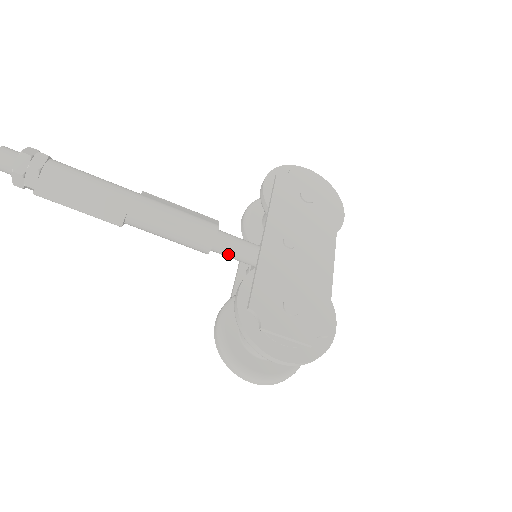
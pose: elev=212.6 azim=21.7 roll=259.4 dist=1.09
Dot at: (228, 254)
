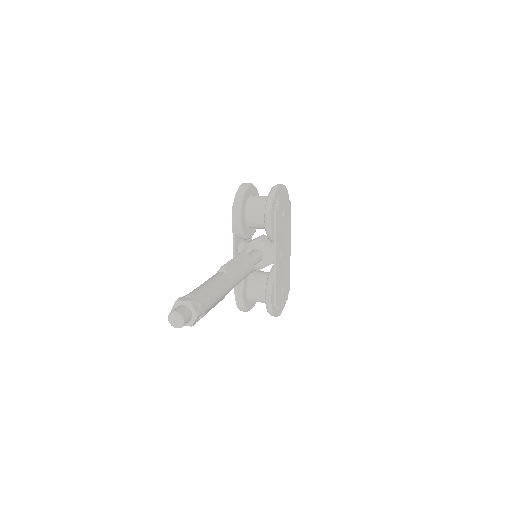
Dot at: occluded
